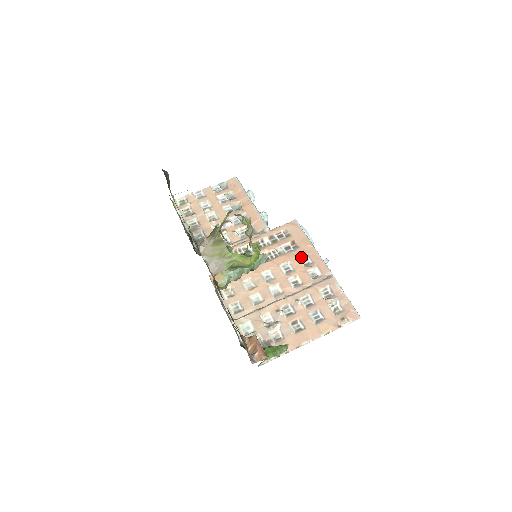
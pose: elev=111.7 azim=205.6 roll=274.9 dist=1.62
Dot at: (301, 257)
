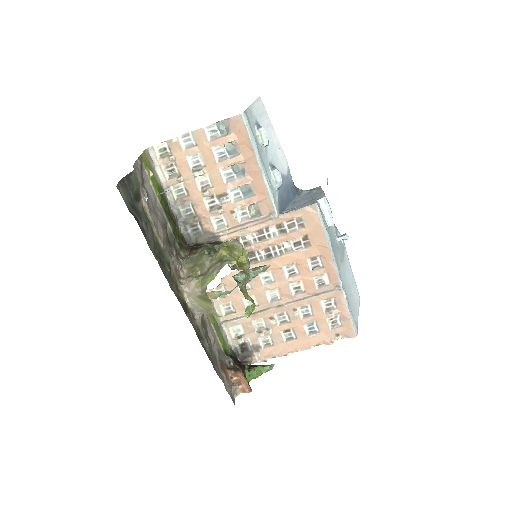
Dot at: (311, 258)
